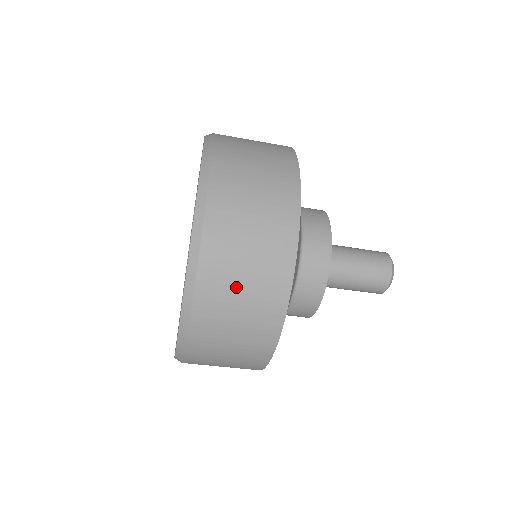
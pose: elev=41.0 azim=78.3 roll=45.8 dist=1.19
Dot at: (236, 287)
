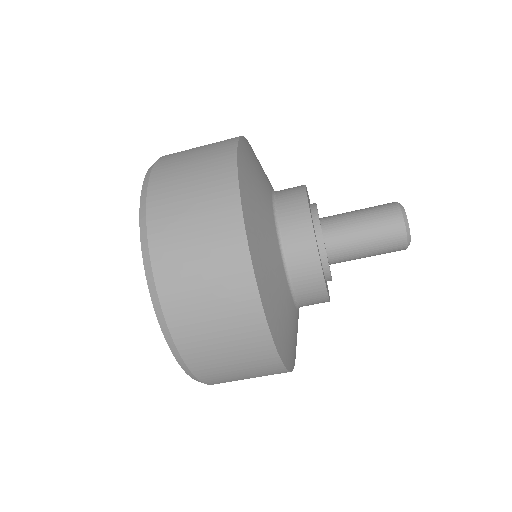
Dot at: (189, 242)
